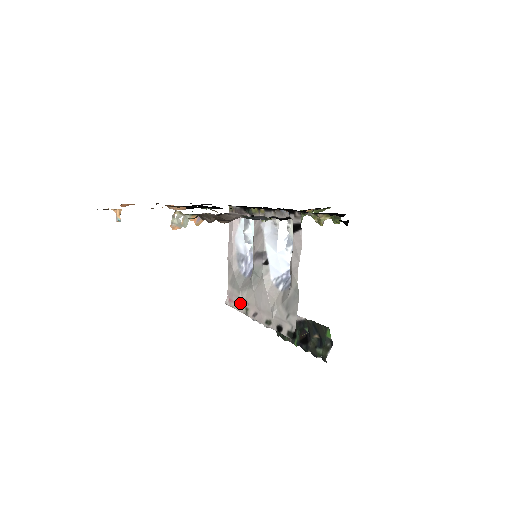
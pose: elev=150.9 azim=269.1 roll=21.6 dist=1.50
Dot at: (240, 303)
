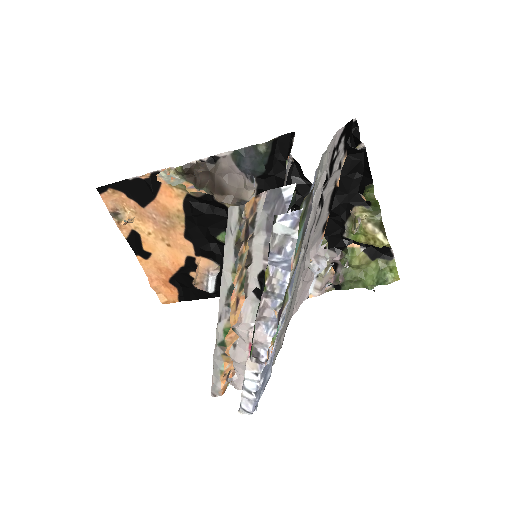
Dot at: occluded
